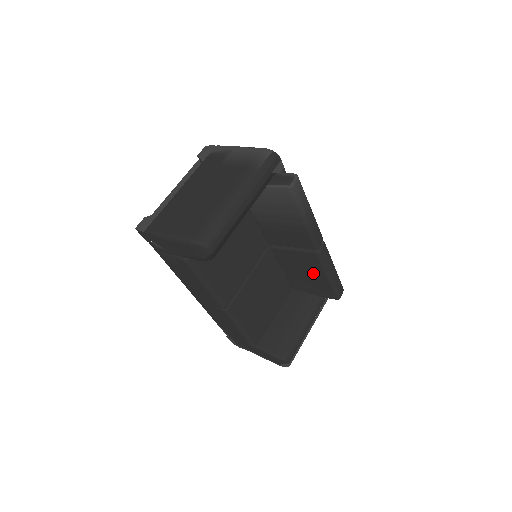
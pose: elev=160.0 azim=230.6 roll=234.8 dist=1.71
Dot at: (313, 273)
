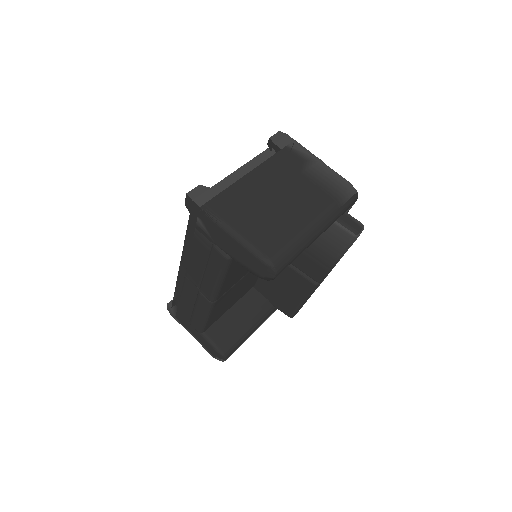
Dot at: (292, 292)
